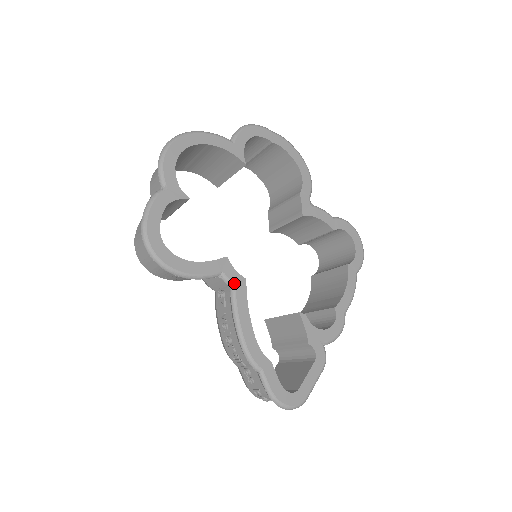
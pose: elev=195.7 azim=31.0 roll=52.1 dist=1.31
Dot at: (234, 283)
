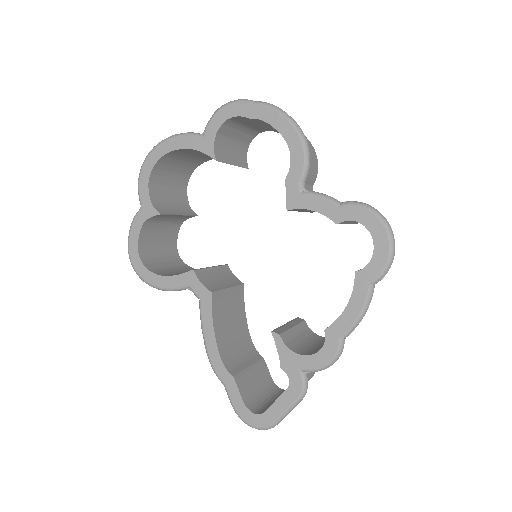
Dot at: (200, 296)
